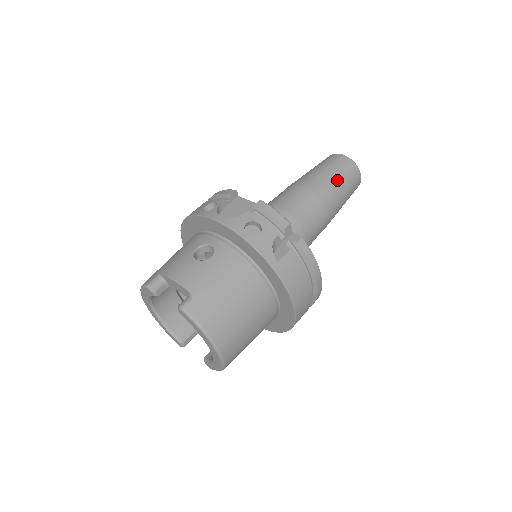
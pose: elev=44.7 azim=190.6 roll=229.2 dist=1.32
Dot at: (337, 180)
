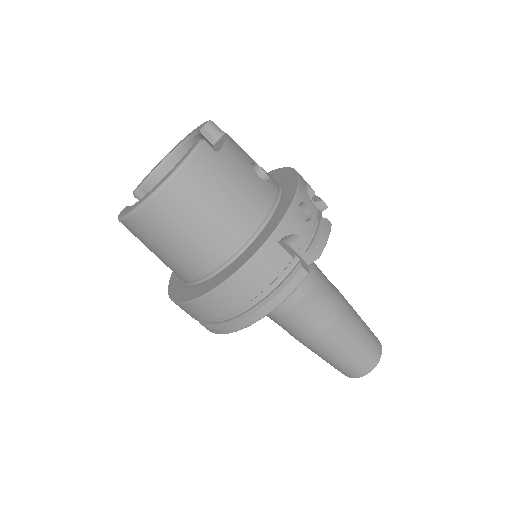
Dot at: (359, 339)
